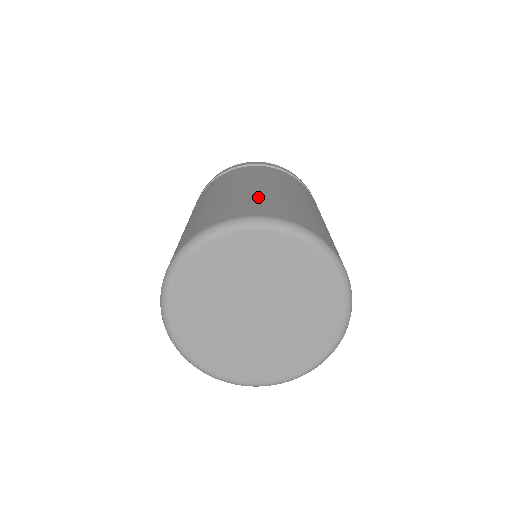
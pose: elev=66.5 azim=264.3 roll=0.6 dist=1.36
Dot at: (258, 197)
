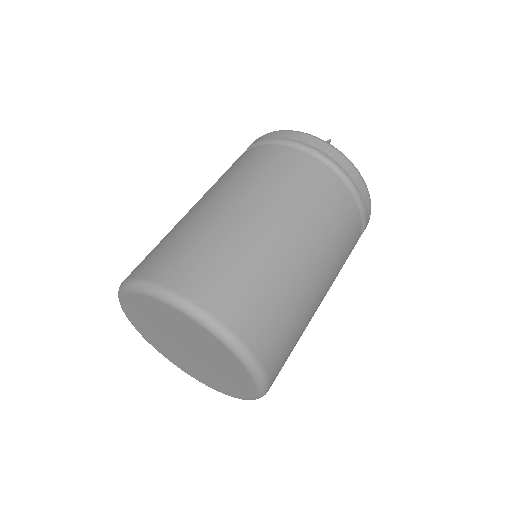
Dot at: (266, 279)
